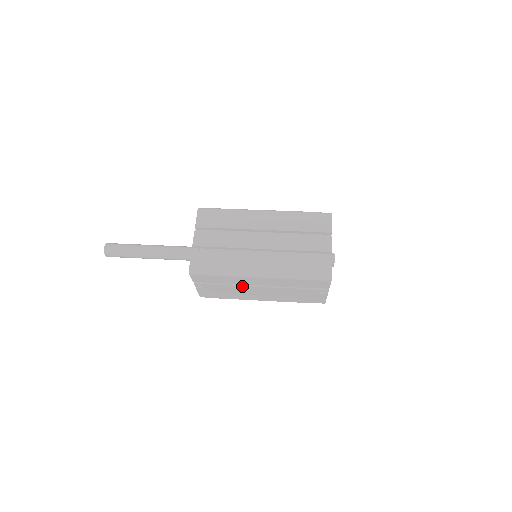
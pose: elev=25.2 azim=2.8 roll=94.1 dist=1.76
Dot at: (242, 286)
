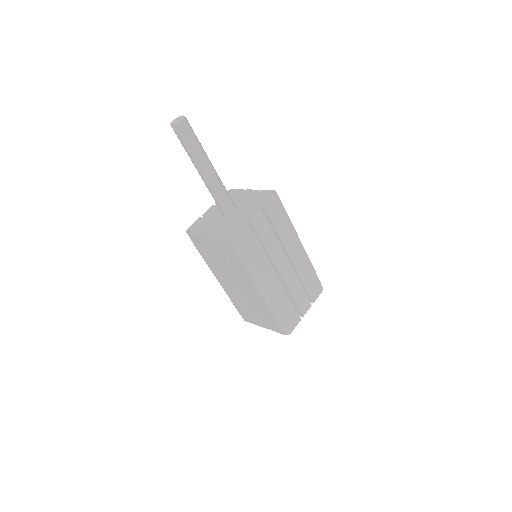
Dot at: (234, 274)
